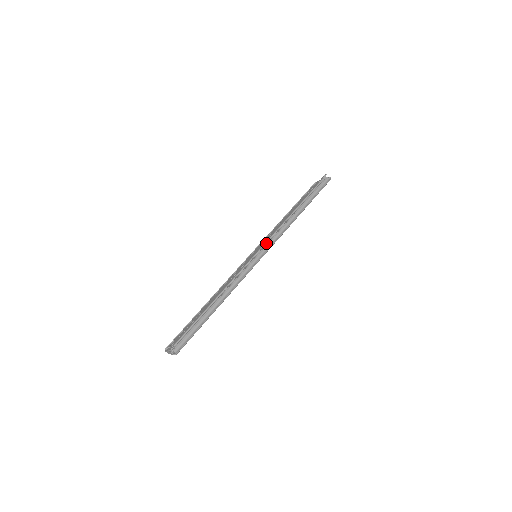
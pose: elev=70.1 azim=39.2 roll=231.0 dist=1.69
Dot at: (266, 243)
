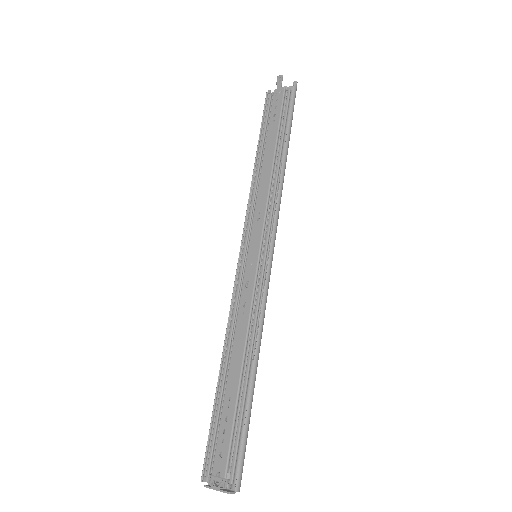
Dot at: (265, 230)
